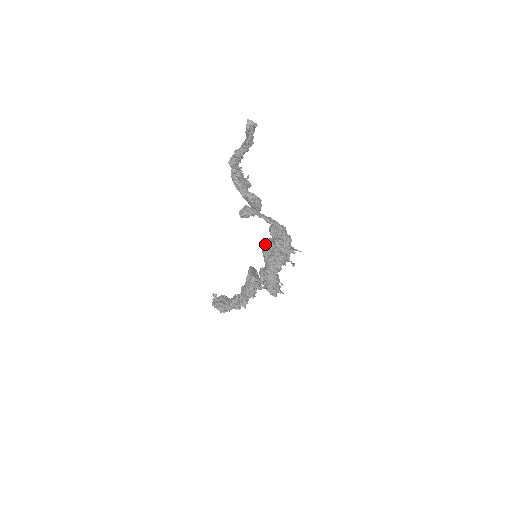
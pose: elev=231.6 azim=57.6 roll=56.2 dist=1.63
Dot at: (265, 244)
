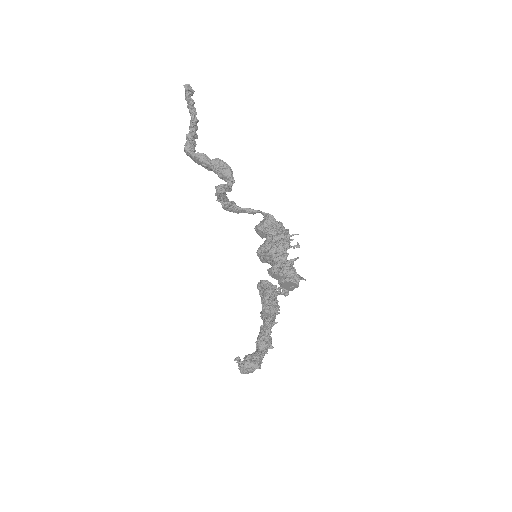
Dot at: (259, 249)
